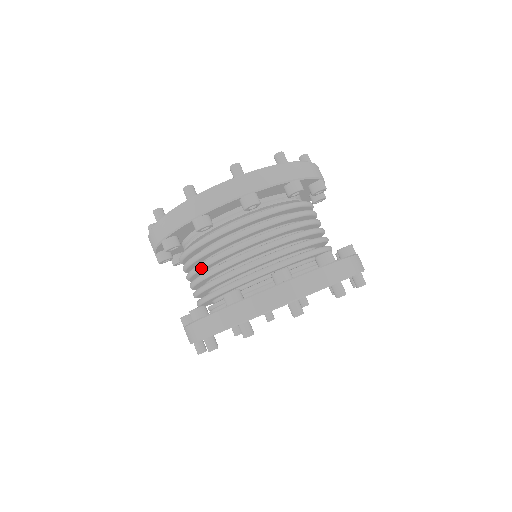
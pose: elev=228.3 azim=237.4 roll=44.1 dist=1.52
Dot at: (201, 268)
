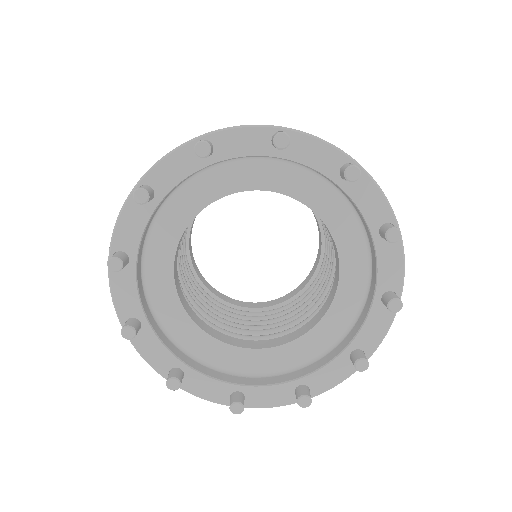
Dot at: occluded
